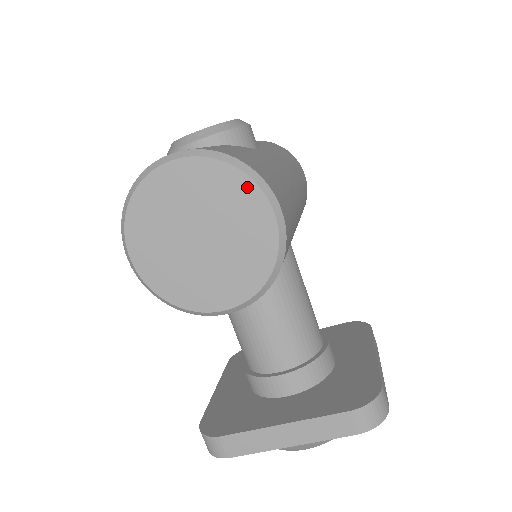
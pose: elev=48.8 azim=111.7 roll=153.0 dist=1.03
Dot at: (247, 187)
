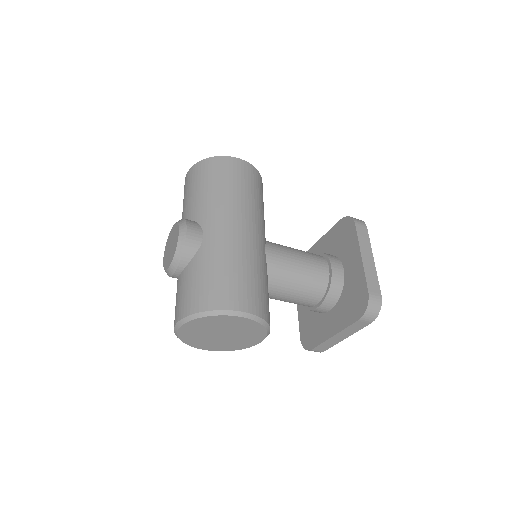
Dot at: (219, 318)
